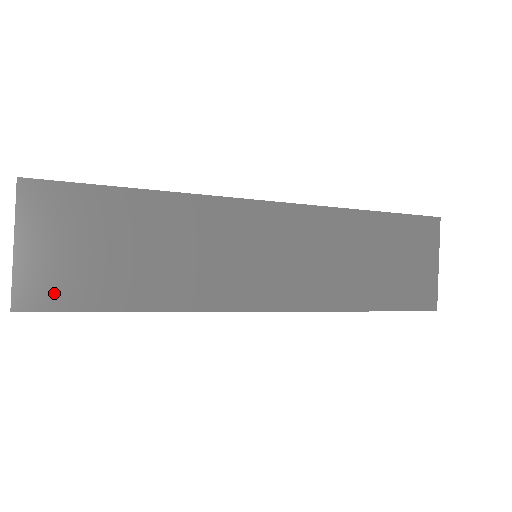
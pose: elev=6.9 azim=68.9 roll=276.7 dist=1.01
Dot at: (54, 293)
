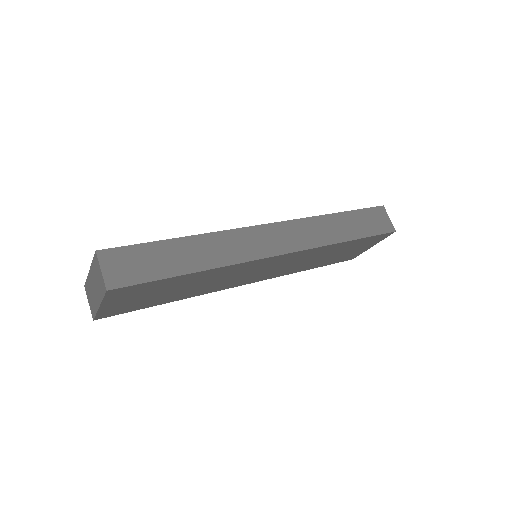
Dot at: (121, 311)
